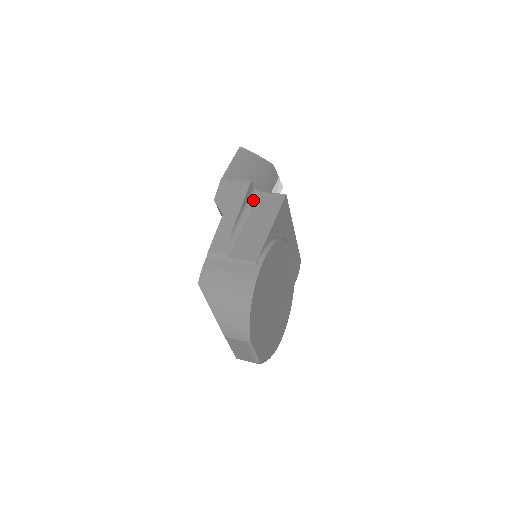
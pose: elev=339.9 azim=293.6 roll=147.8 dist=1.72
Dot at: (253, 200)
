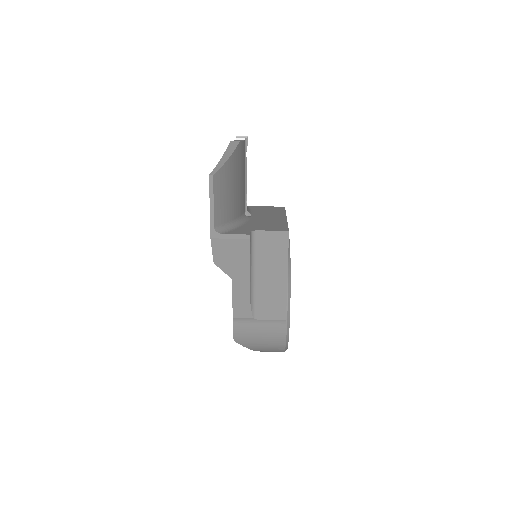
Dot at: (254, 245)
